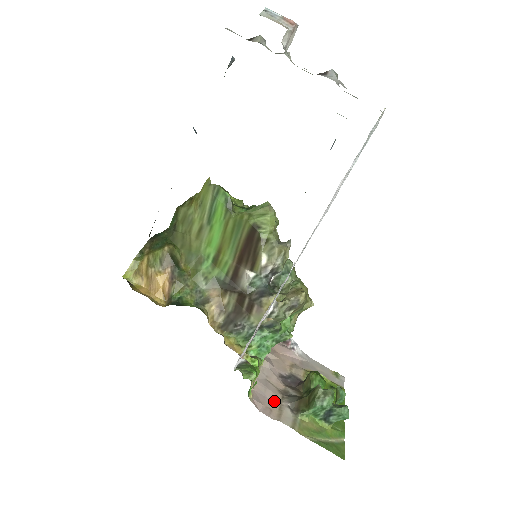
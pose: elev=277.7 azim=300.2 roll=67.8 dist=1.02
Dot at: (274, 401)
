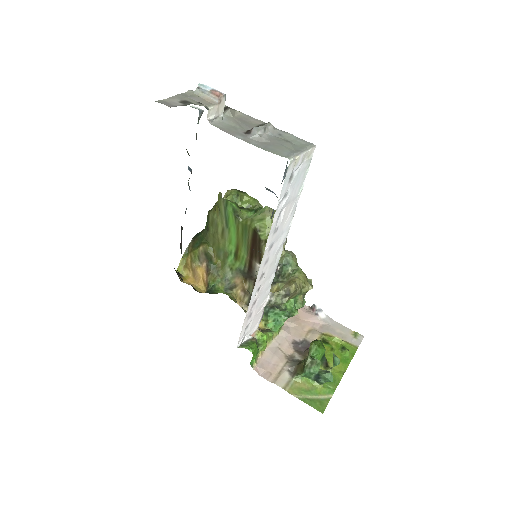
Dot at: (277, 366)
